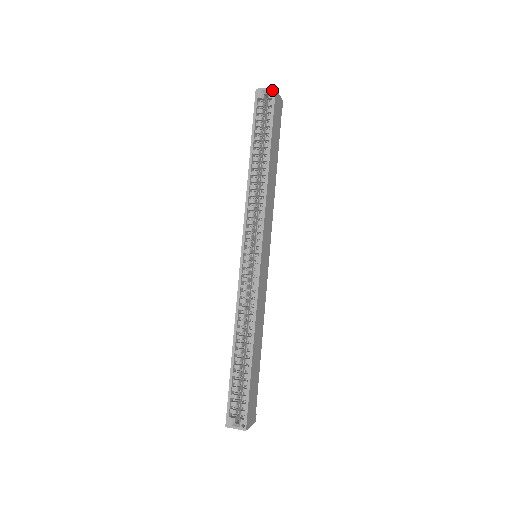
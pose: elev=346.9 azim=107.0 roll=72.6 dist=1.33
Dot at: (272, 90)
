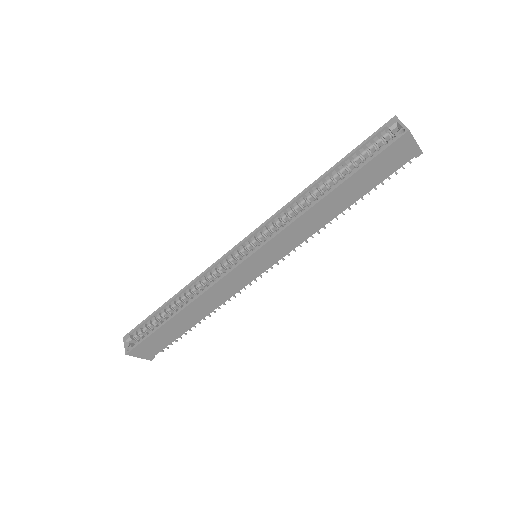
Dot at: (405, 129)
